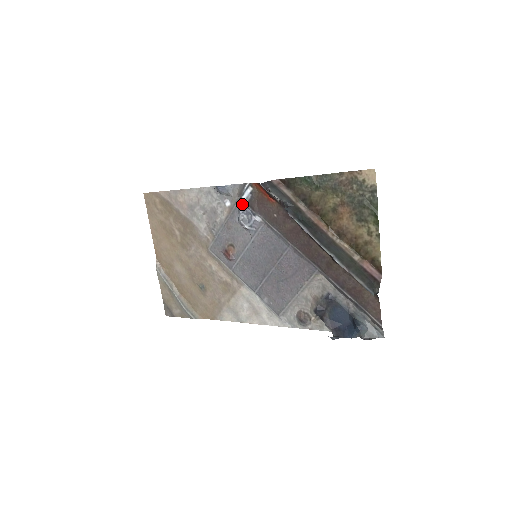
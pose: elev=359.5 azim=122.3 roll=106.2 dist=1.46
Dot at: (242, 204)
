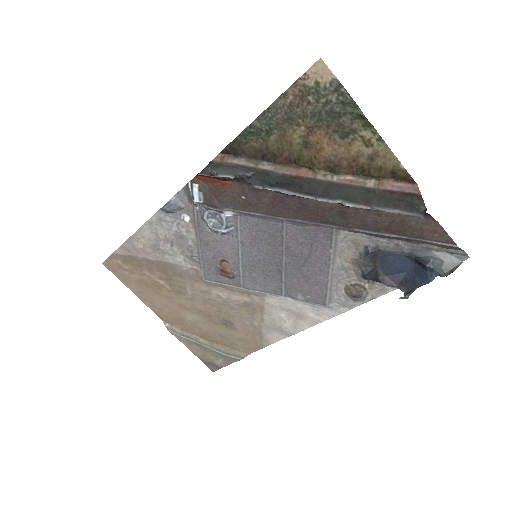
Dot at: (201, 209)
